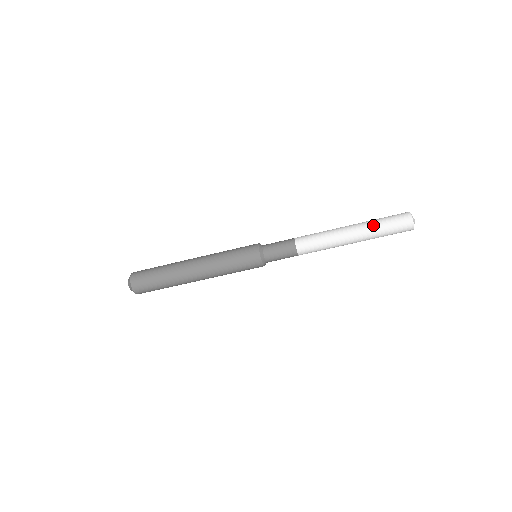
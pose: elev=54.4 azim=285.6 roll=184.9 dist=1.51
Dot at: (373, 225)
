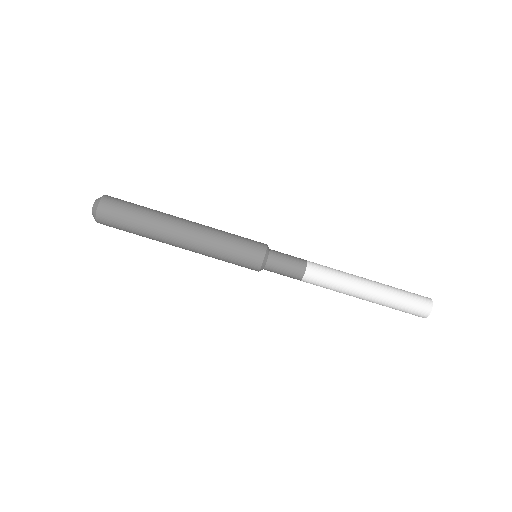
Dot at: occluded
